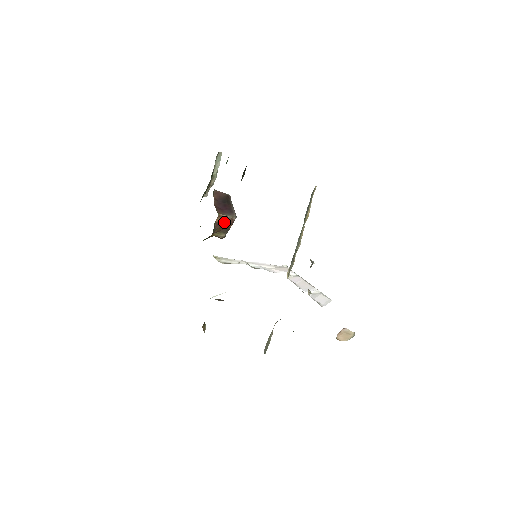
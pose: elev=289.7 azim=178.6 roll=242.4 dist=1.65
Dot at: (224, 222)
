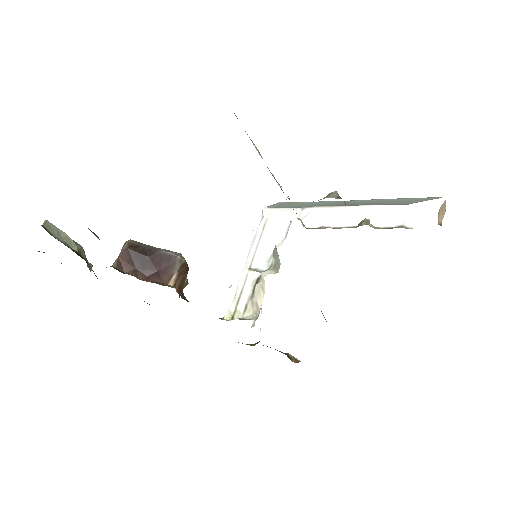
Dot at: (181, 279)
